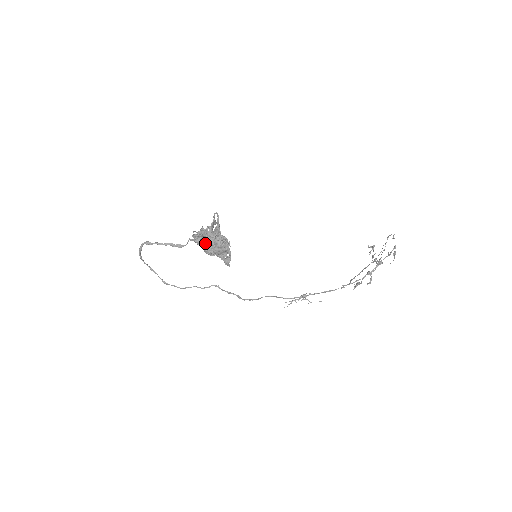
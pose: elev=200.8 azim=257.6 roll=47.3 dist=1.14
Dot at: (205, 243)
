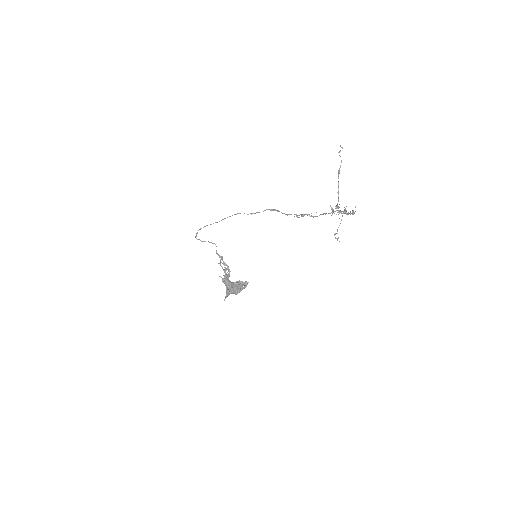
Dot at: occluded
